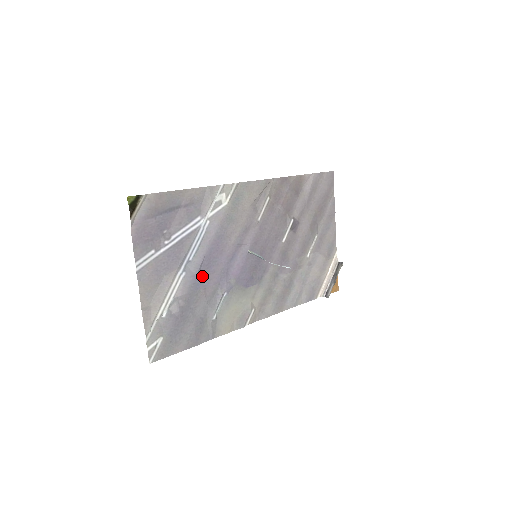
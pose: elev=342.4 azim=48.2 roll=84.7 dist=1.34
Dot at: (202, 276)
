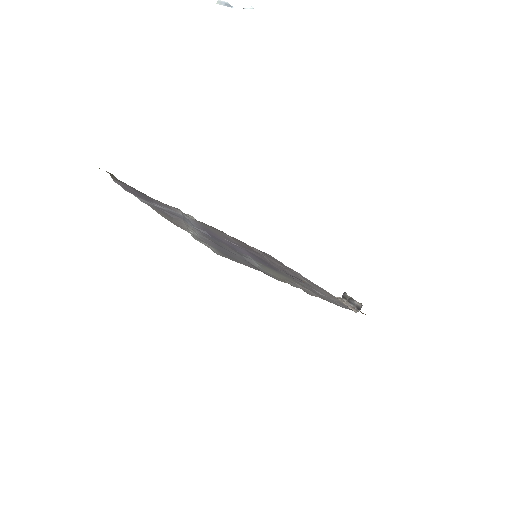
Dot at: occluded
